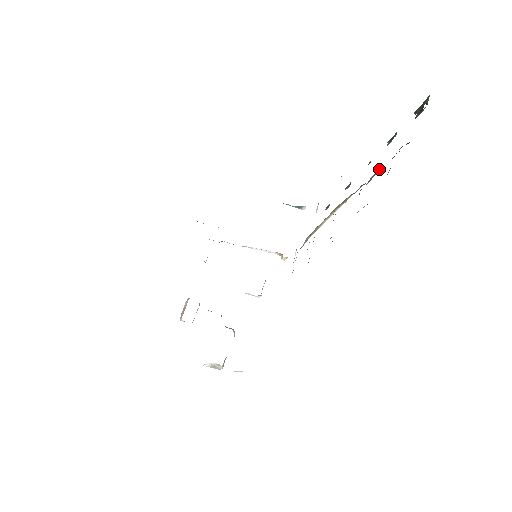
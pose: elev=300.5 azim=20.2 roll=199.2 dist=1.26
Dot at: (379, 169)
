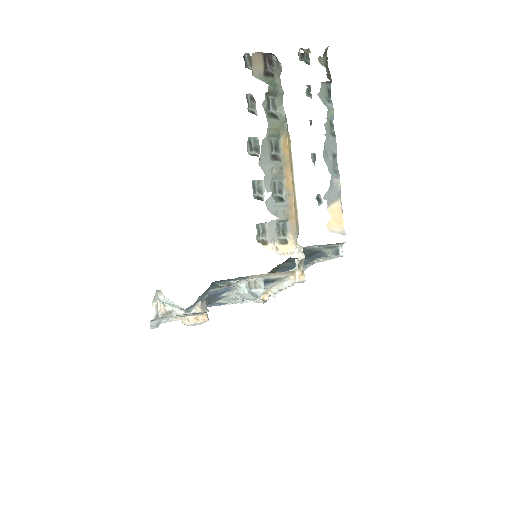
Dot at: (282, 94)
